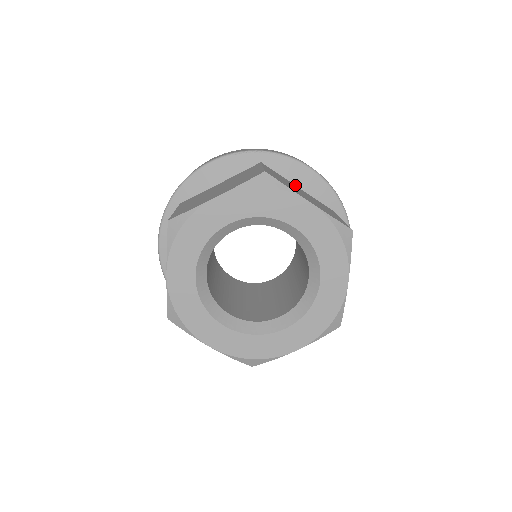
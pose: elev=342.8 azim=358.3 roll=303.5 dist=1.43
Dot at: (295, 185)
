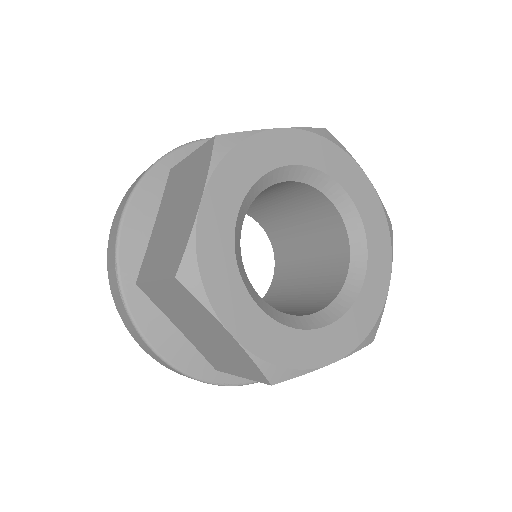
Dot at: occluded
